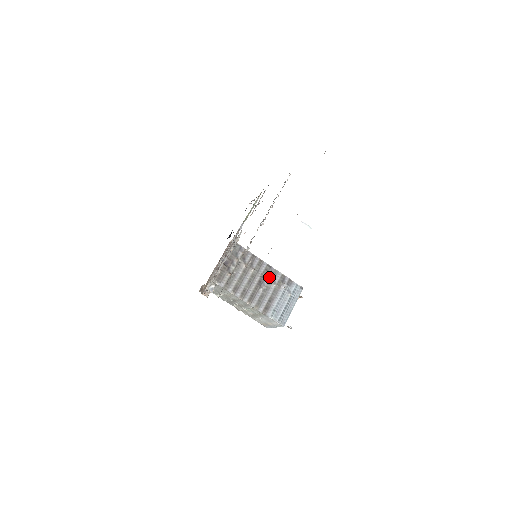
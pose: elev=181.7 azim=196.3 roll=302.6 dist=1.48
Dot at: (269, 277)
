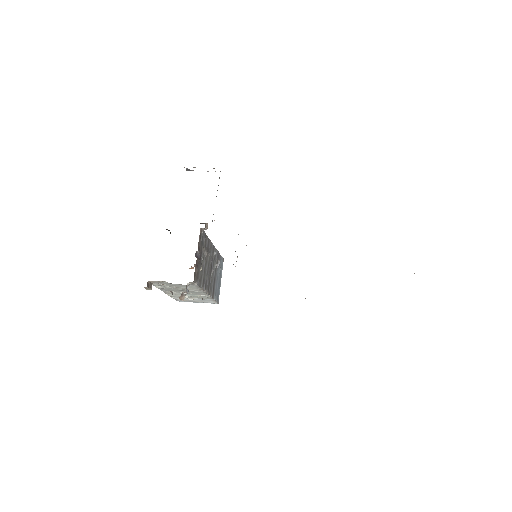
Dot at: (214, 258)
